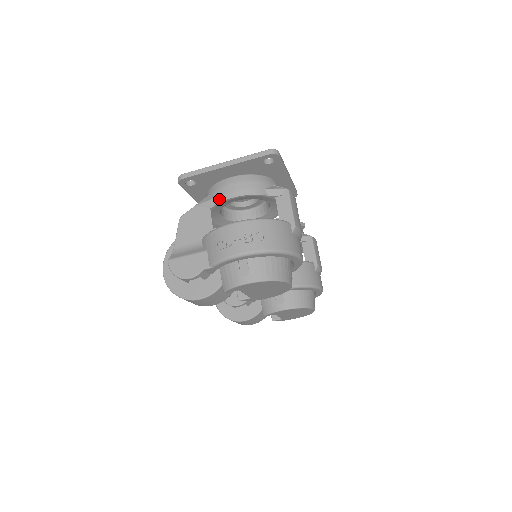
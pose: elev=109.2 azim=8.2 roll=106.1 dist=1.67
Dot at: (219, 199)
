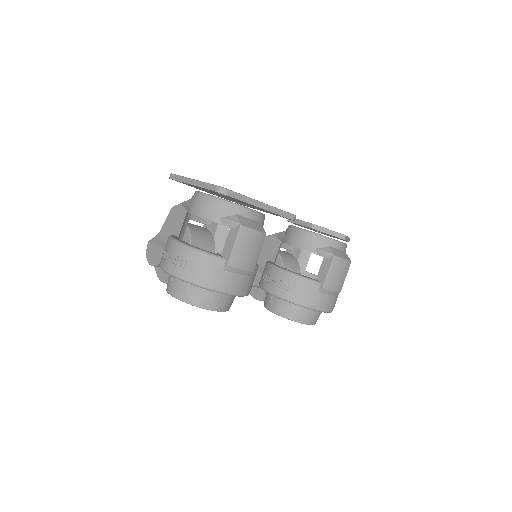
Dot at: (189, 209)
